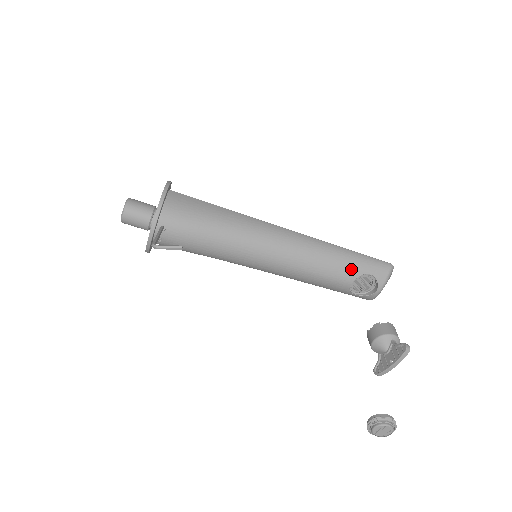
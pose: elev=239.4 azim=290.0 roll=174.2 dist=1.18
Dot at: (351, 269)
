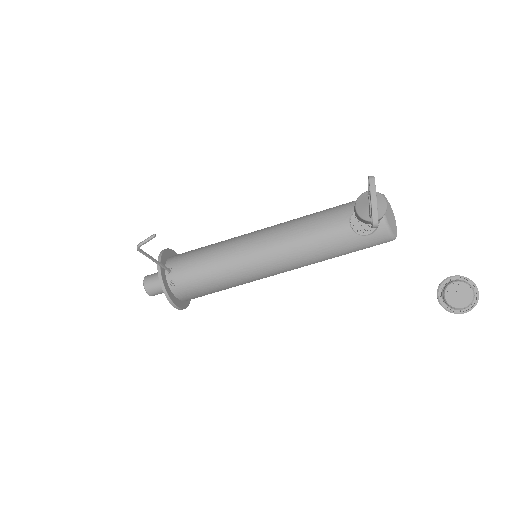
Dot at: (339, 214)
